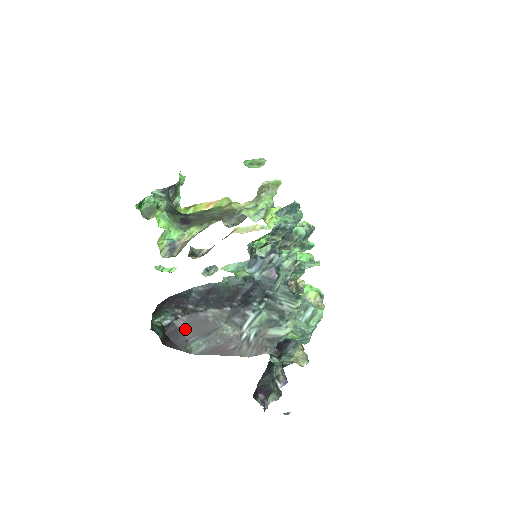
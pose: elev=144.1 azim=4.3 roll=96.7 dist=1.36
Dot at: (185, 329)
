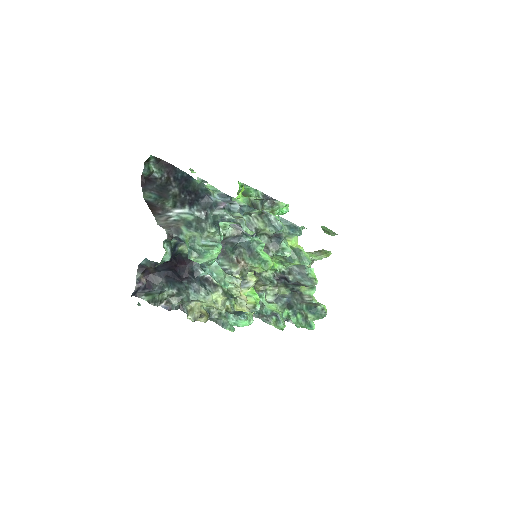
Dot at: (157, 185)
